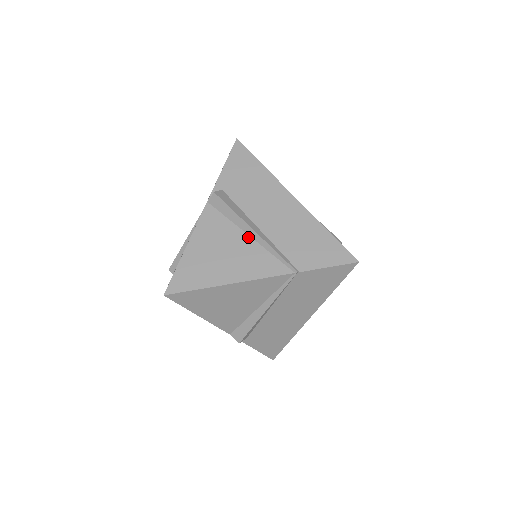
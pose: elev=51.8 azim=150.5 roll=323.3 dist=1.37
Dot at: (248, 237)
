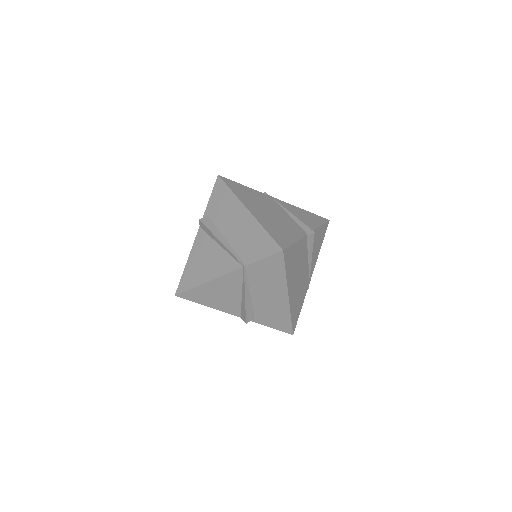
Dot at: (219, 246)
